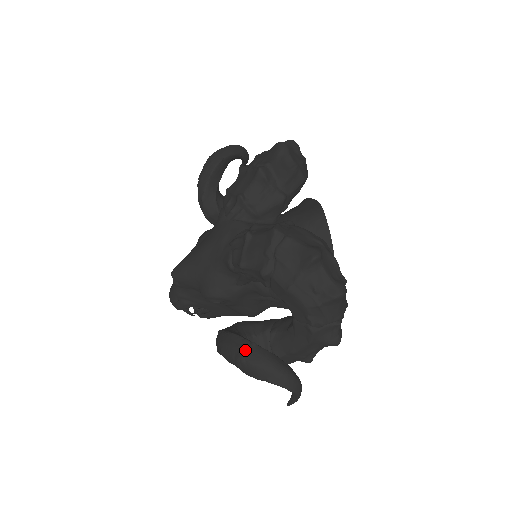
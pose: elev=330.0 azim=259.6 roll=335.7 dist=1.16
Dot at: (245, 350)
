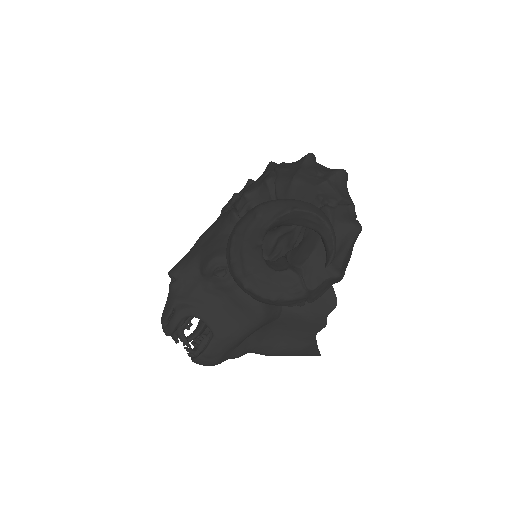
Dot at: (262, 203)
